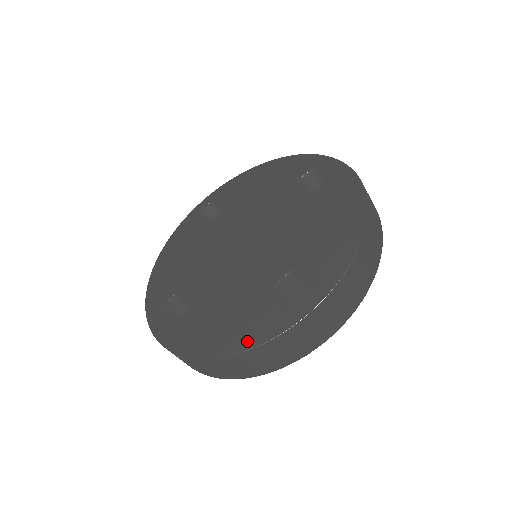
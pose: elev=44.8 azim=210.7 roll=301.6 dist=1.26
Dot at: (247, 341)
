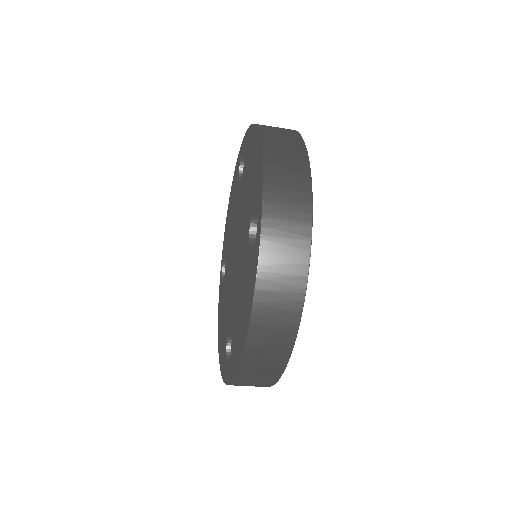
Dot at: (250, 300)
